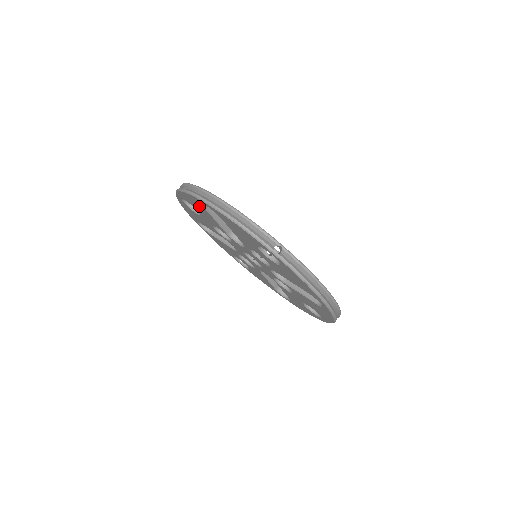
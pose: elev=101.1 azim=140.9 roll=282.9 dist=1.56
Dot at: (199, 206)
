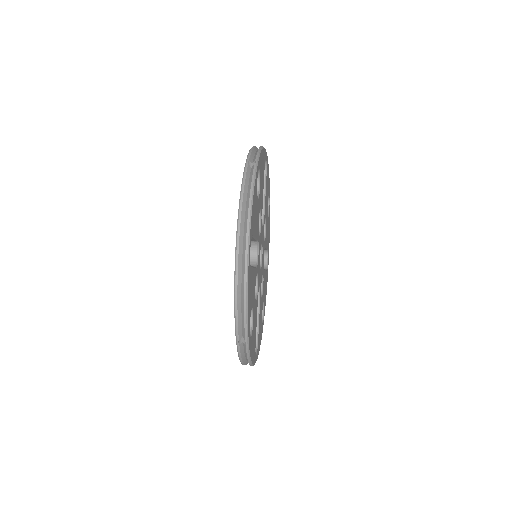
Dot at: occluded
